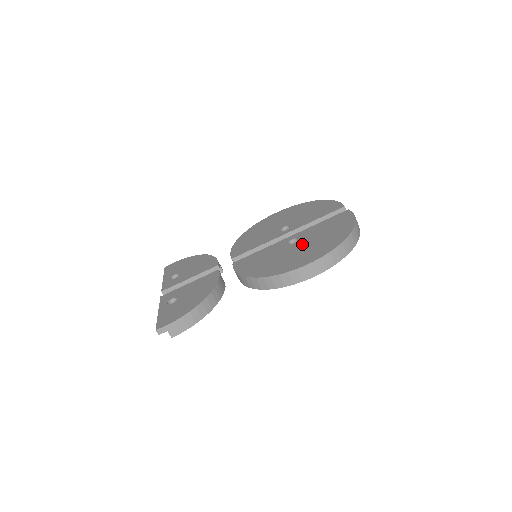
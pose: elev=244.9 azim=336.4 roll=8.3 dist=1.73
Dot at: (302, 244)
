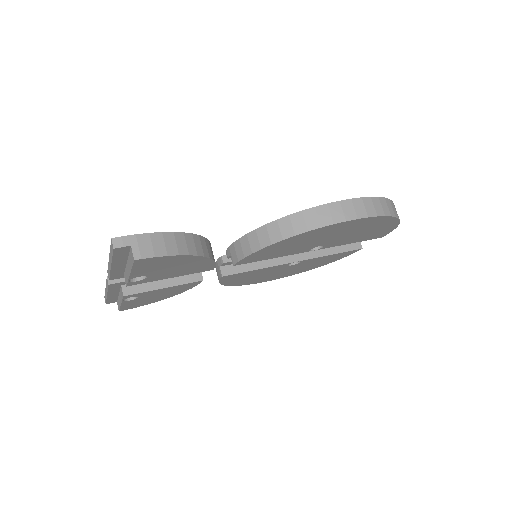
Dot at: occluded
